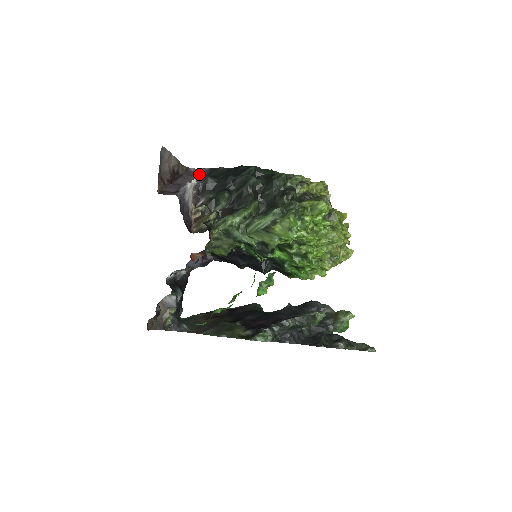
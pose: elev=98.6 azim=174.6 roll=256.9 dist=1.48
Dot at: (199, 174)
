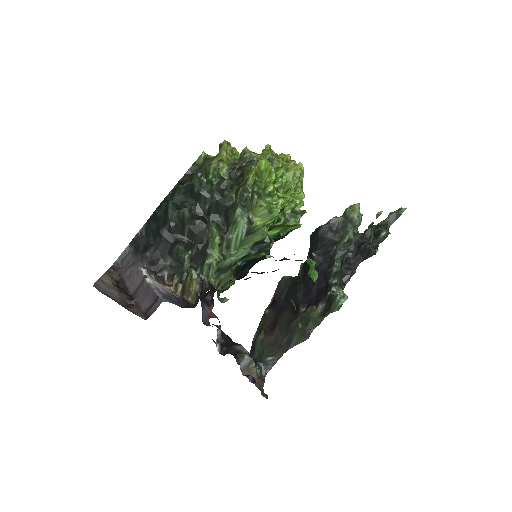
Dot at: (128, 259)
